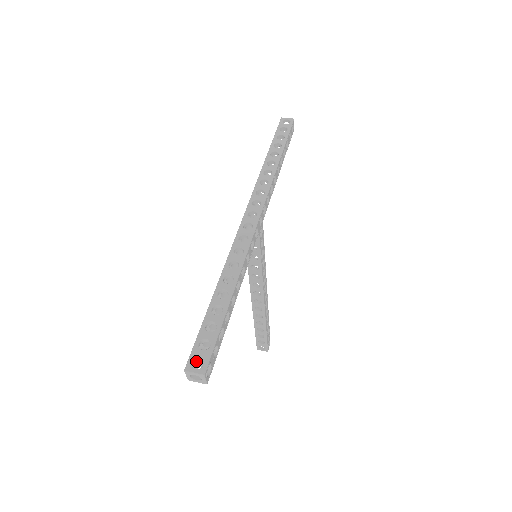
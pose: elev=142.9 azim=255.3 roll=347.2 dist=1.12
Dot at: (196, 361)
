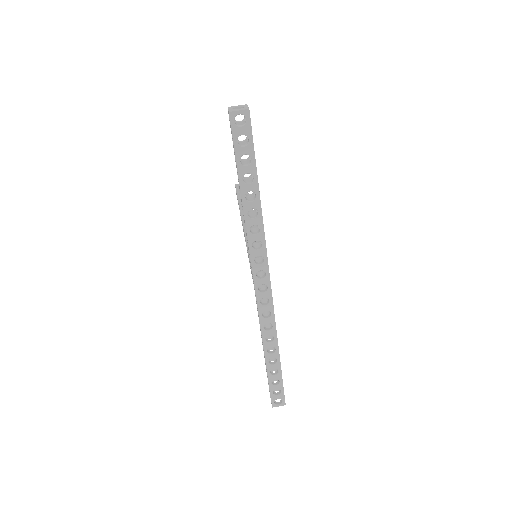
Dot at: occluded
